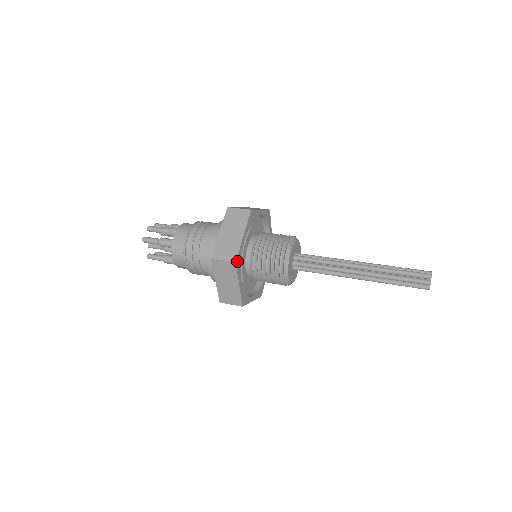
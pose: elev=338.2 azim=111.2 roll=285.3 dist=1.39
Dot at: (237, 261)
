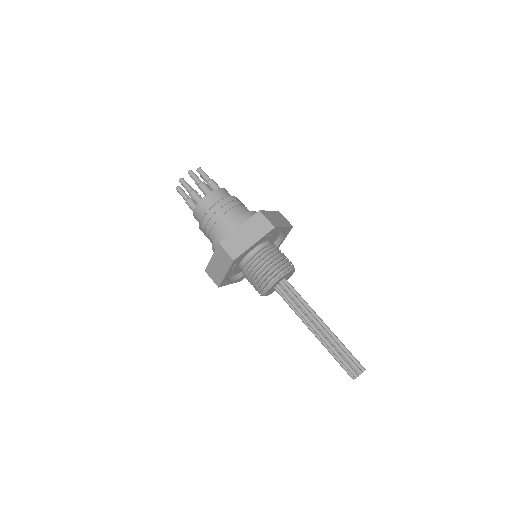
Dot at: (221, 285)
